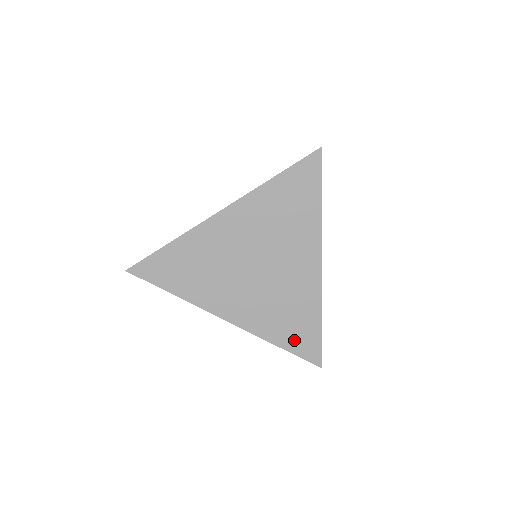
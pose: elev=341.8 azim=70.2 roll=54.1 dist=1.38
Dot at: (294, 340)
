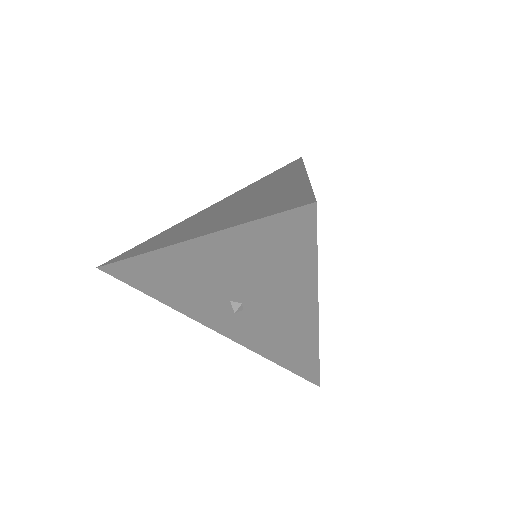
Dot at: (270, 210)
